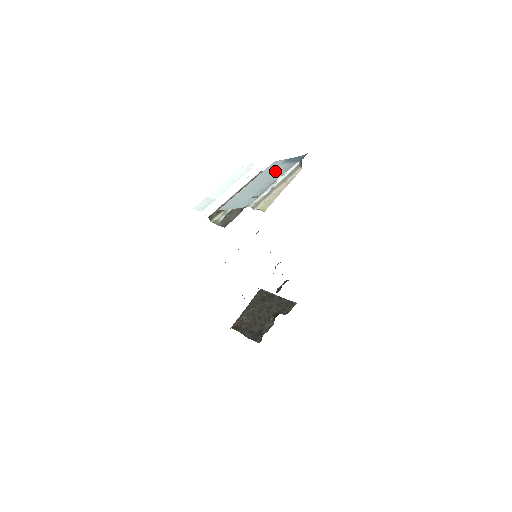
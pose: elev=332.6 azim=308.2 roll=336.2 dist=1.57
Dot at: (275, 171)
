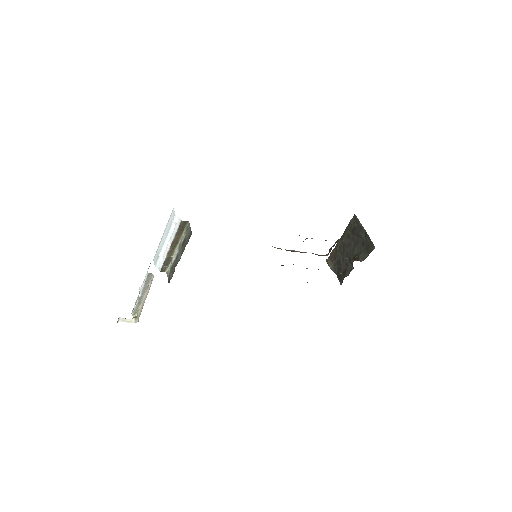
Dot at: occluded
